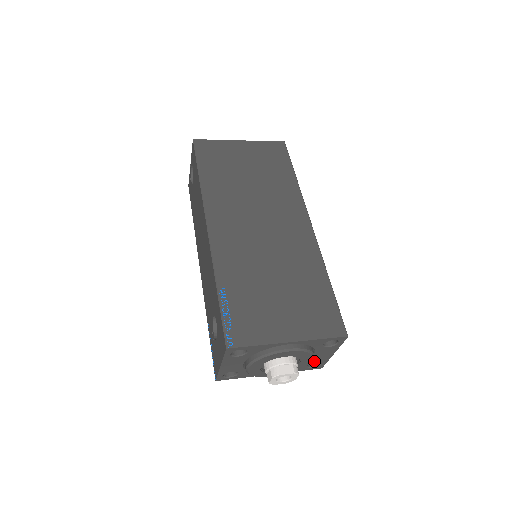
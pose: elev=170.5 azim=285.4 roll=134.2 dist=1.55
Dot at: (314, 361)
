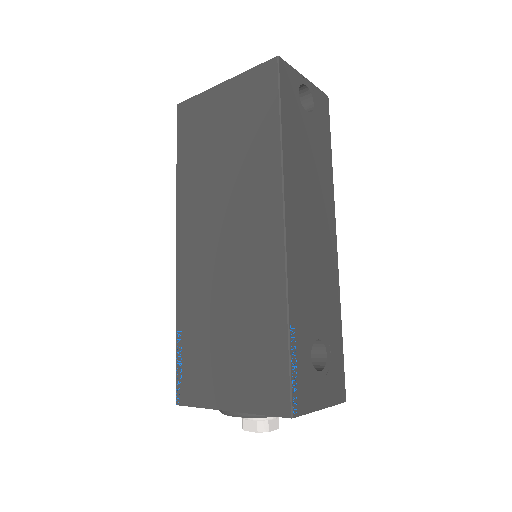
Dot at: occluded
